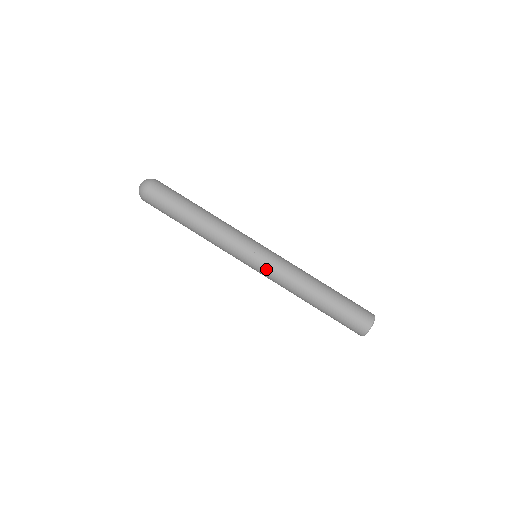
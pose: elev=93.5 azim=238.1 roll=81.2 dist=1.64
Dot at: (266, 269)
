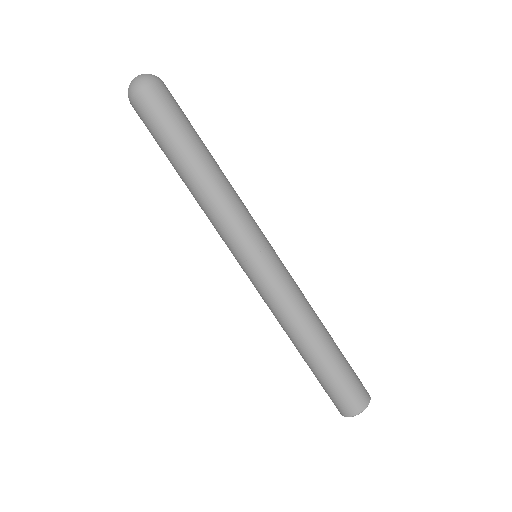
Dot at: (253, 284)
